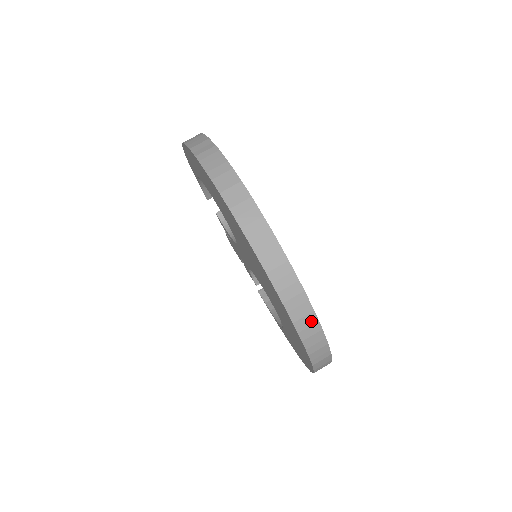
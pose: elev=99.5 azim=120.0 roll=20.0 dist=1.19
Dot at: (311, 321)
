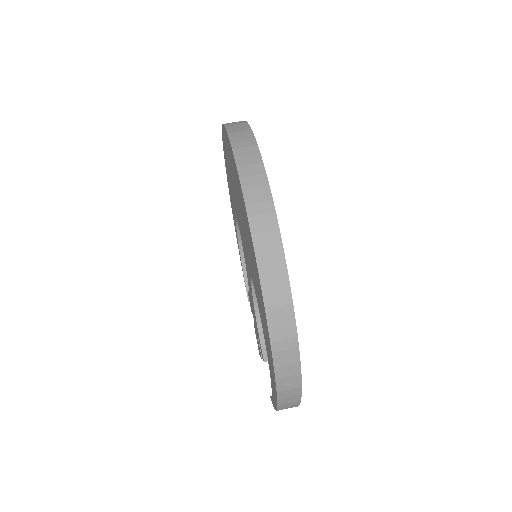
Dot at: (257, 171)
